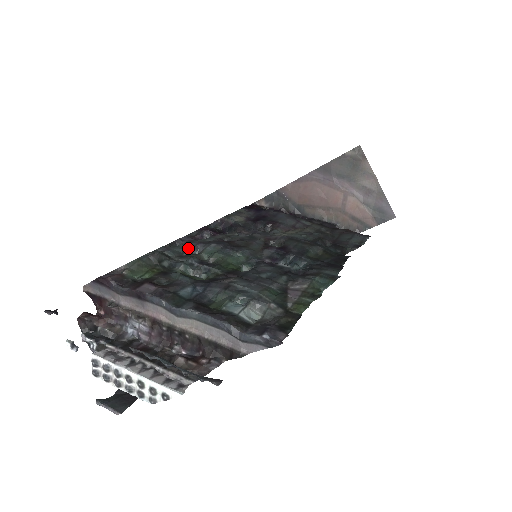
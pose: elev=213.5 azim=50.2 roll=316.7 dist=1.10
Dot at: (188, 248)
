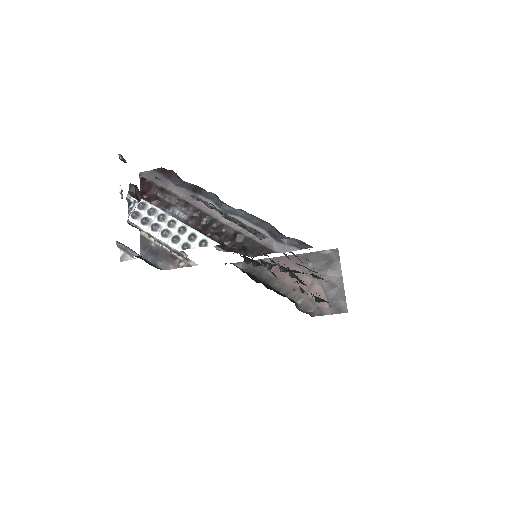
Dot at: occluded
